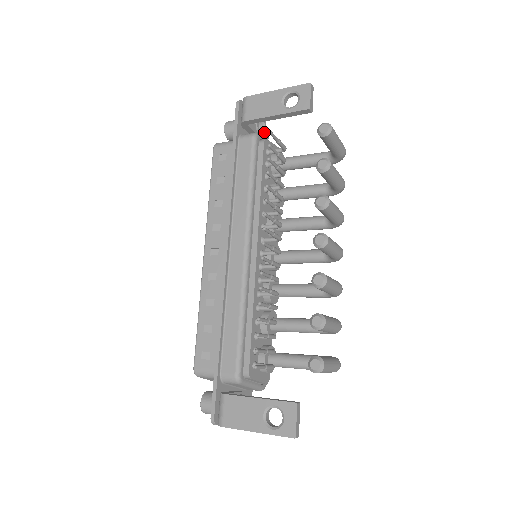
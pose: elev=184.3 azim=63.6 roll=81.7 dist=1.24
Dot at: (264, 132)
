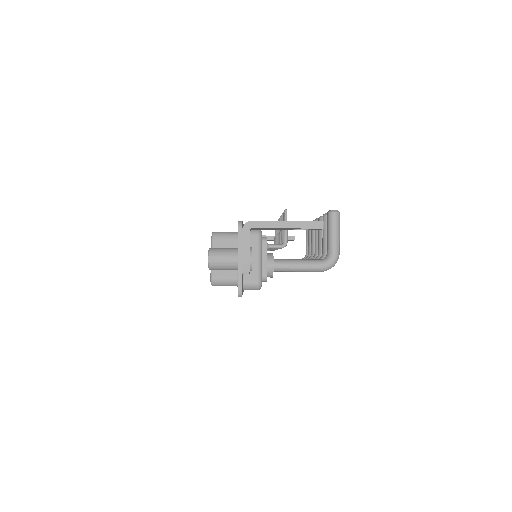
Dot at: occluded
